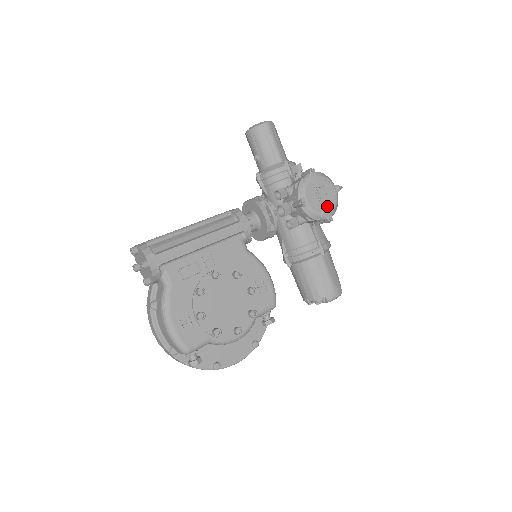
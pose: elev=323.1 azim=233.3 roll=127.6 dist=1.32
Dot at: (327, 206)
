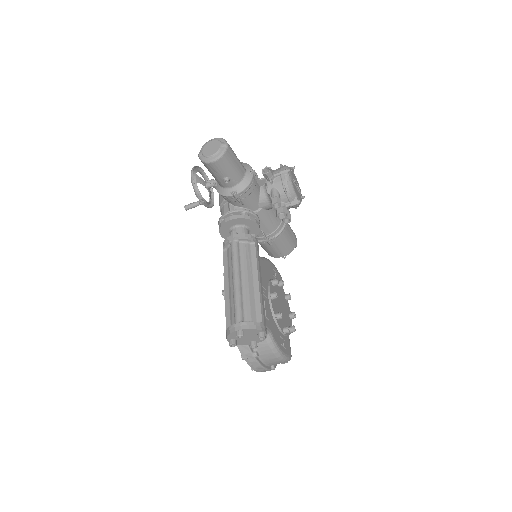
Dot at: (300, 190)
